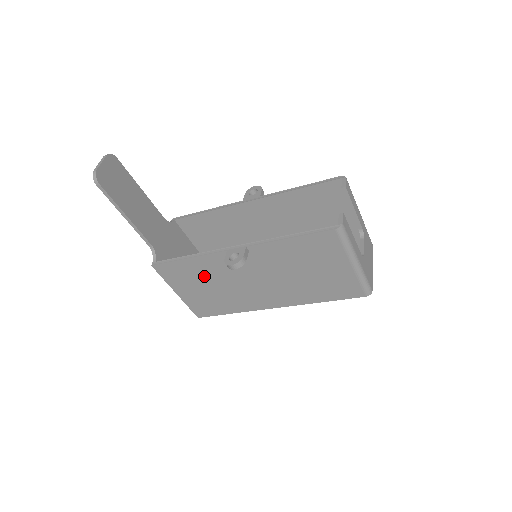
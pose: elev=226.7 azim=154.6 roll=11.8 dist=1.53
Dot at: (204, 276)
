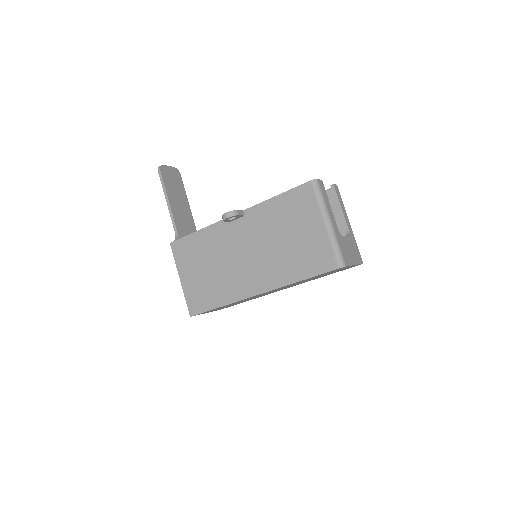
Dot at: (206, 253)
